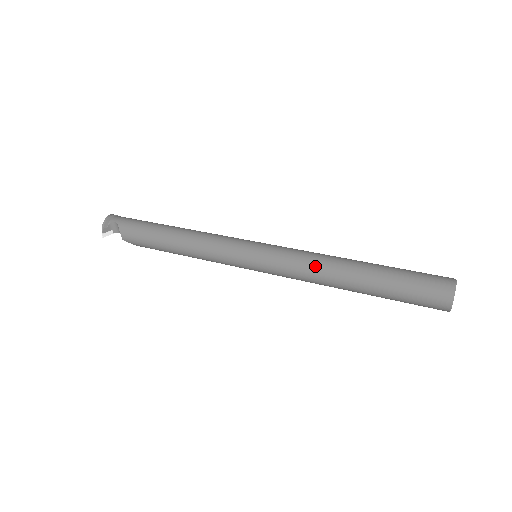
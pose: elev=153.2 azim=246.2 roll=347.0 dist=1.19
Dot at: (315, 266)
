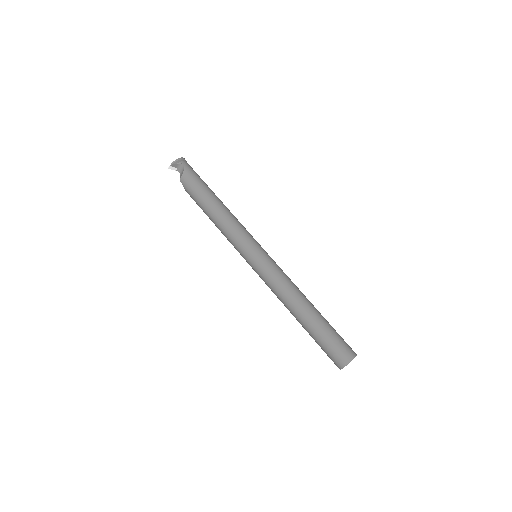
Dot at: (287, 289)
